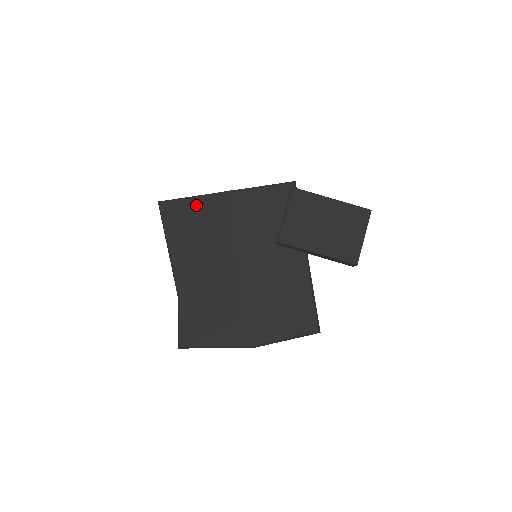
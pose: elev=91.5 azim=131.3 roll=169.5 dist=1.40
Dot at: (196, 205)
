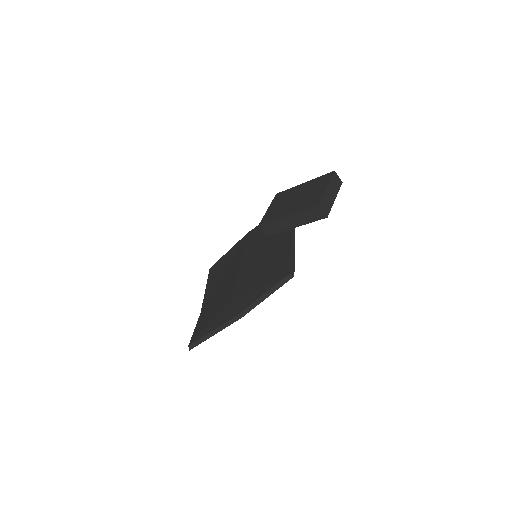
Dot at: (228, 254)
